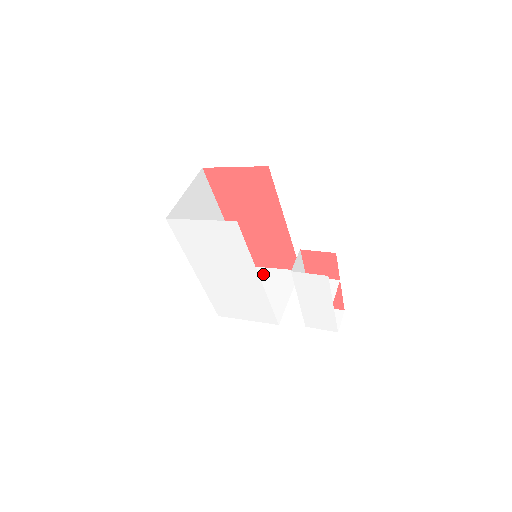
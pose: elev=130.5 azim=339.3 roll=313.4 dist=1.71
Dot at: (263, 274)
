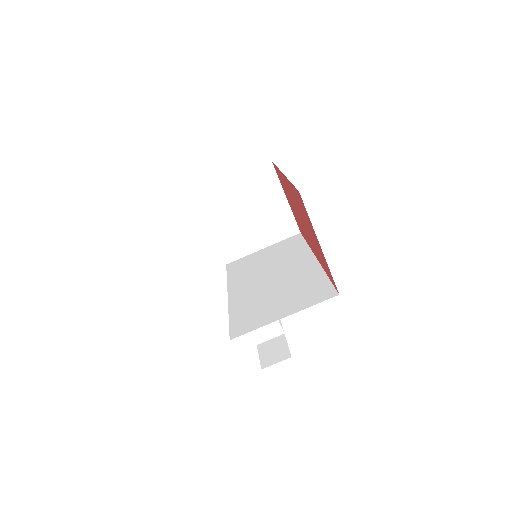
Dot at: (273, 196)
